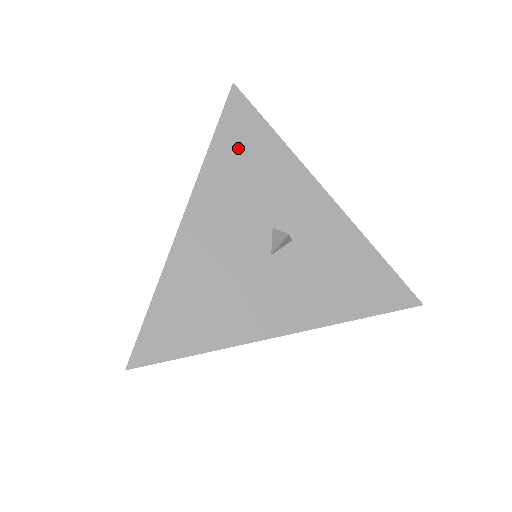
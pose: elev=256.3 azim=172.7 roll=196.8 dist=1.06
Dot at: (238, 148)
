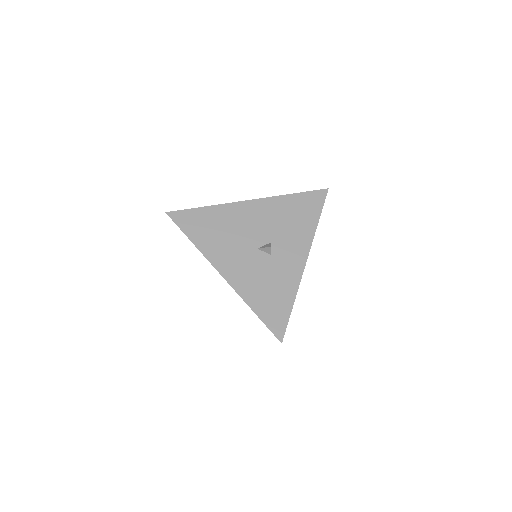
Dot at: (299, 207)
